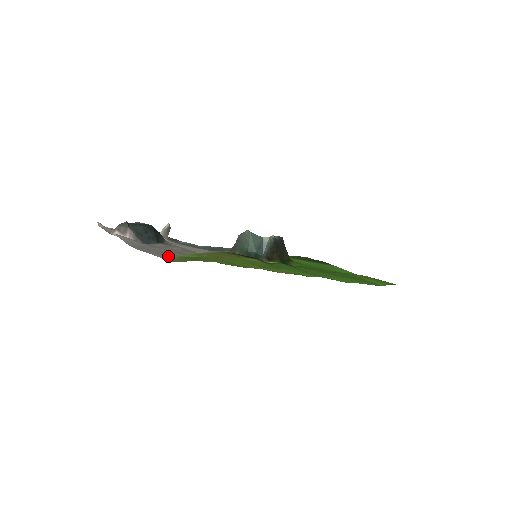
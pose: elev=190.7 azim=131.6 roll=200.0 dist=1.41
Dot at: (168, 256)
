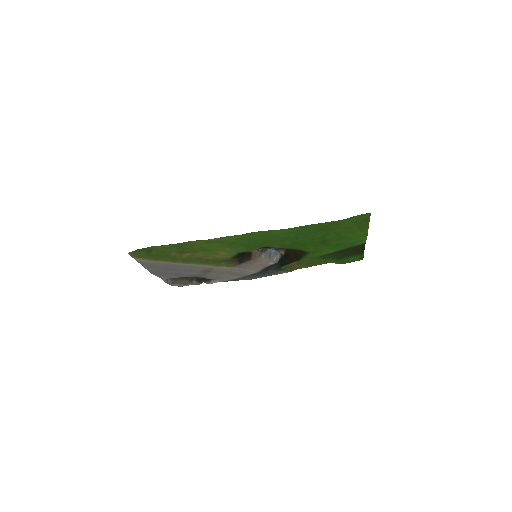
Dot at: (148, 261)
